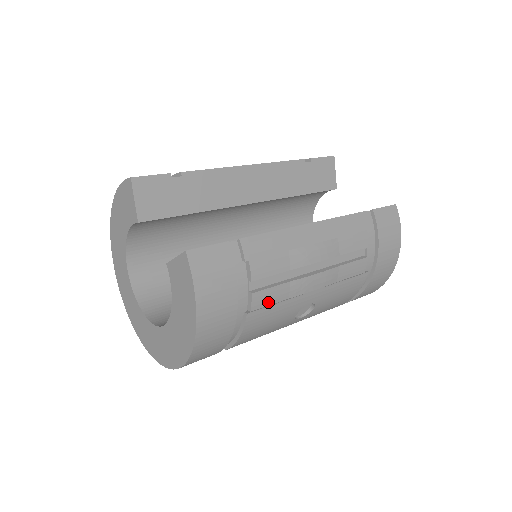
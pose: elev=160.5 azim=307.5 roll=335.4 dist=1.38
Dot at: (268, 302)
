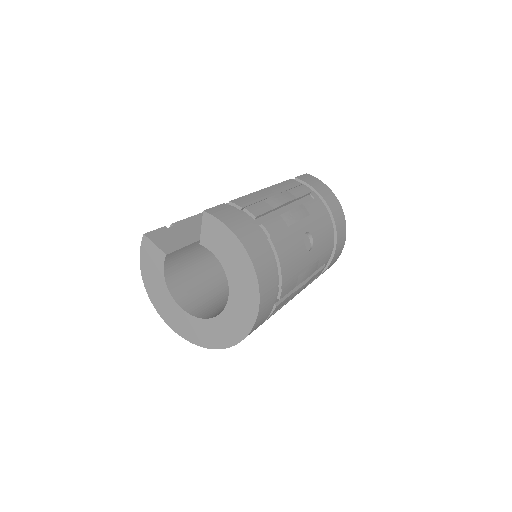
Dot at: (277, 230)
